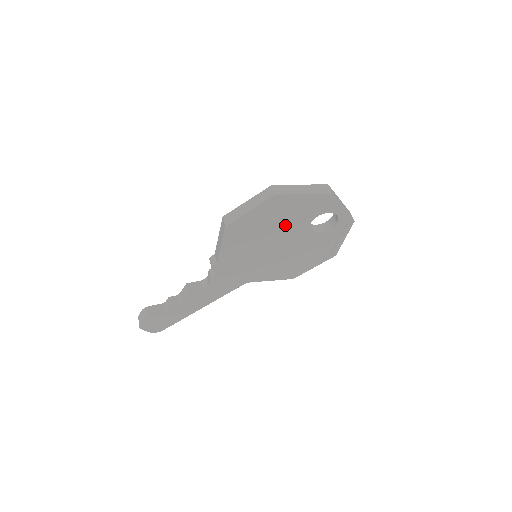
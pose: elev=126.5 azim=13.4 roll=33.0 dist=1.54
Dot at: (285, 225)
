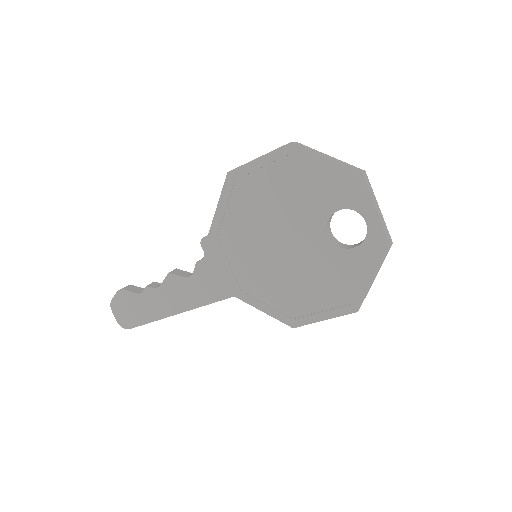
Dot at: (296, 207)
